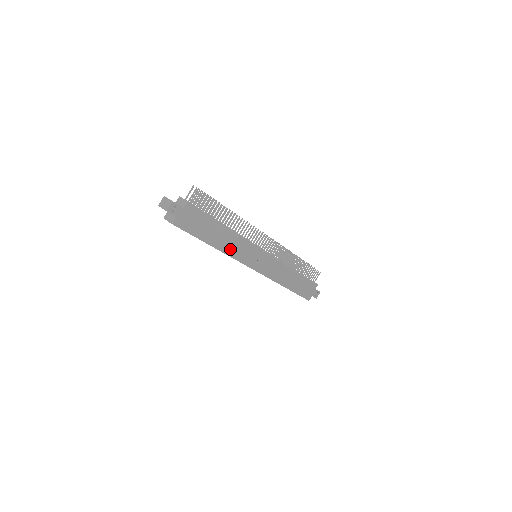
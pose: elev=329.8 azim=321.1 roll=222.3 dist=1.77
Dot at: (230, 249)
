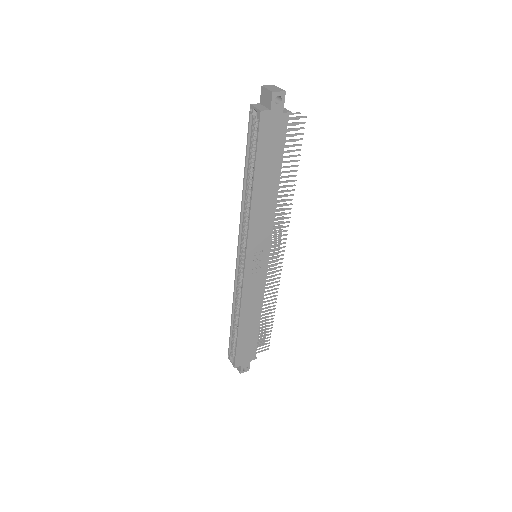
Dot at: (258, 213)
